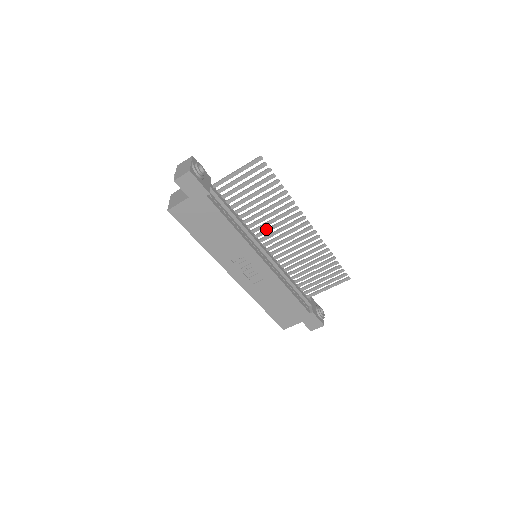
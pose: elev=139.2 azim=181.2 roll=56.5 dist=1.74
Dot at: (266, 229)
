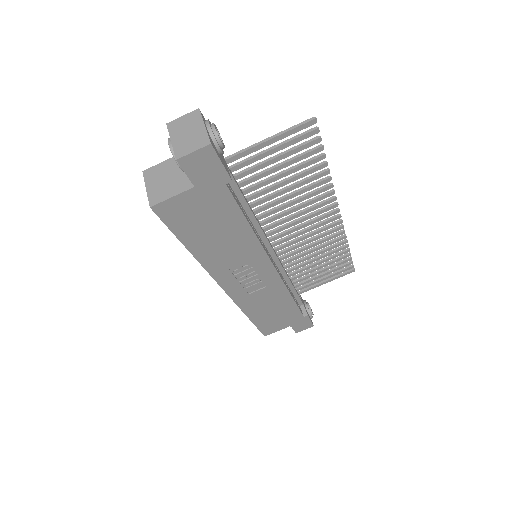
Dot at: (280, 220)
